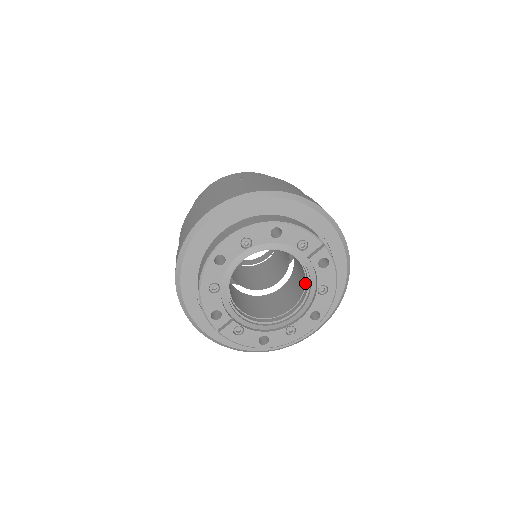
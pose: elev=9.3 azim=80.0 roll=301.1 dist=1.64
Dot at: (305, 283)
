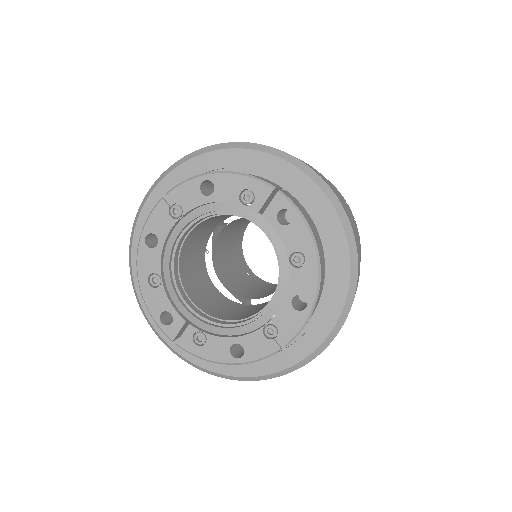
Dot at: occluded
